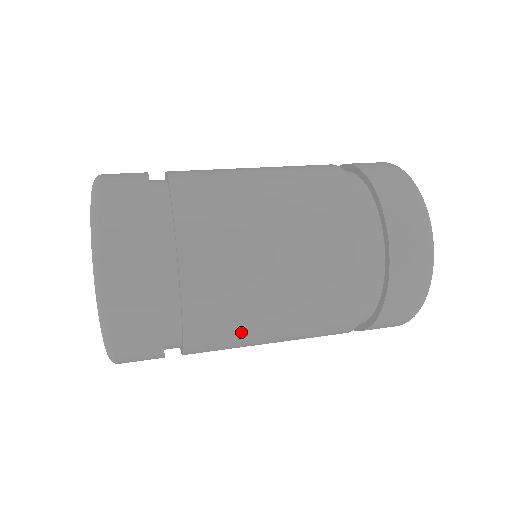
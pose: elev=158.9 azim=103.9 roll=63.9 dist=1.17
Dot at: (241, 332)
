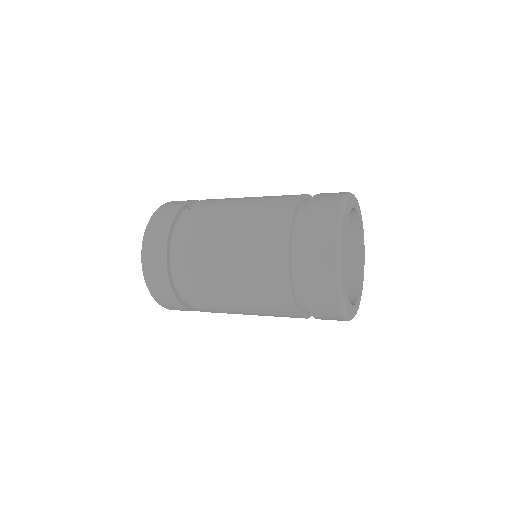
Dot at: (225, 311)
